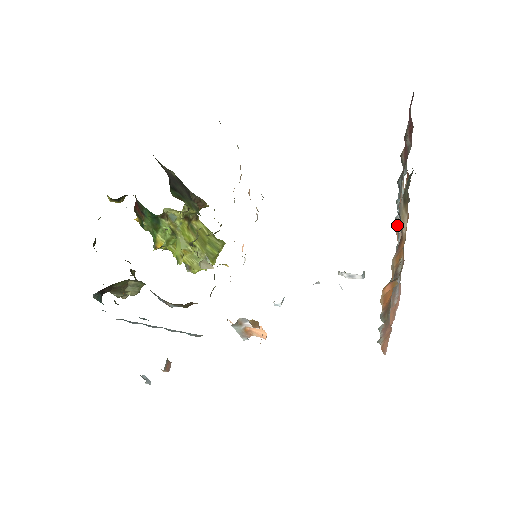
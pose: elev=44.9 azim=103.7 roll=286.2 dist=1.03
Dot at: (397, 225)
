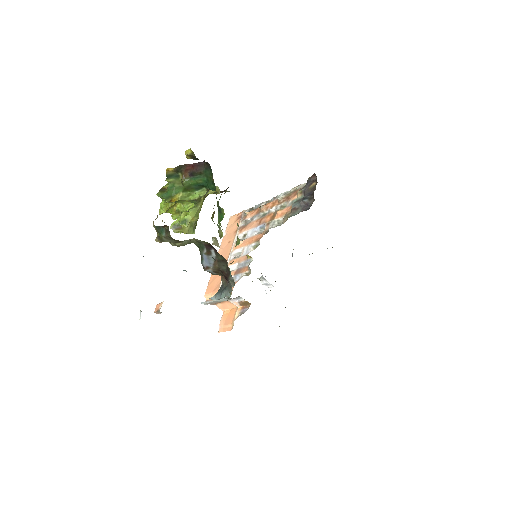
Dot at: occluded
